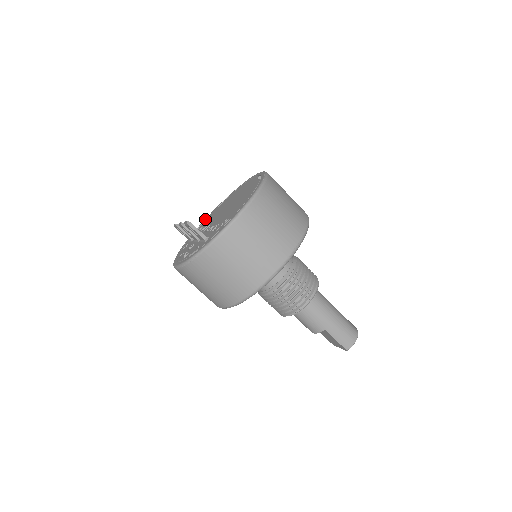
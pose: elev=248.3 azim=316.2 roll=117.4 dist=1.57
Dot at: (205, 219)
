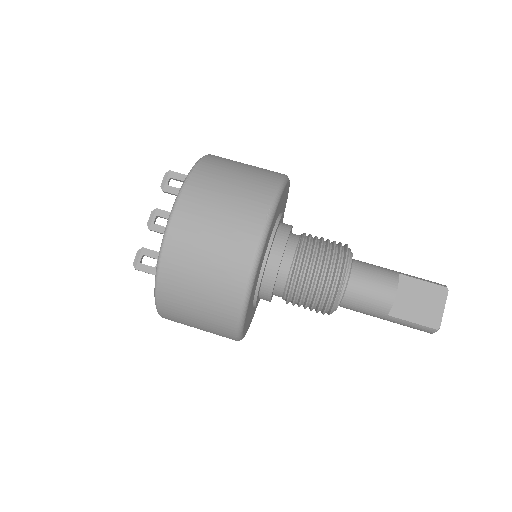
Dot at: occluded
